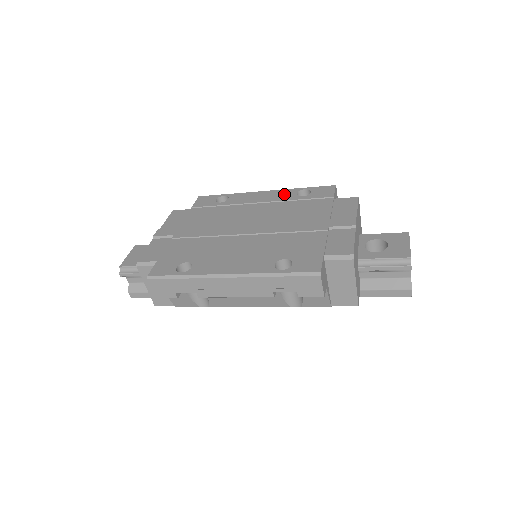
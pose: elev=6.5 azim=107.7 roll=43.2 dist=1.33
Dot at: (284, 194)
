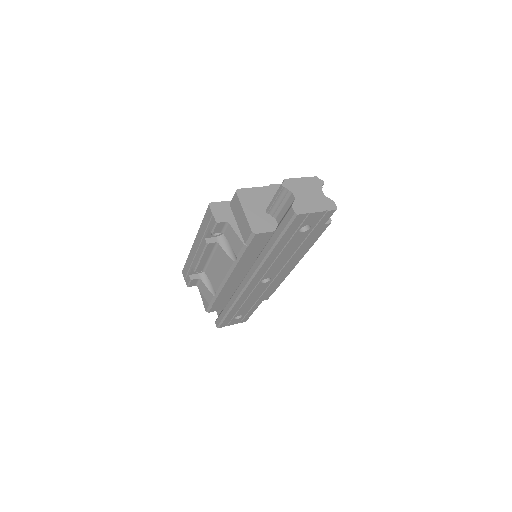
Dot at: occluded
